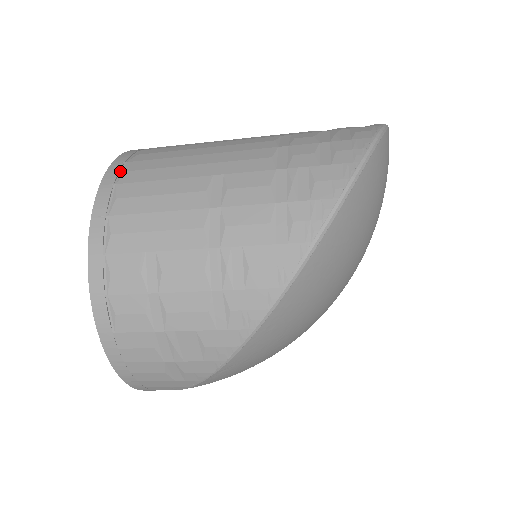
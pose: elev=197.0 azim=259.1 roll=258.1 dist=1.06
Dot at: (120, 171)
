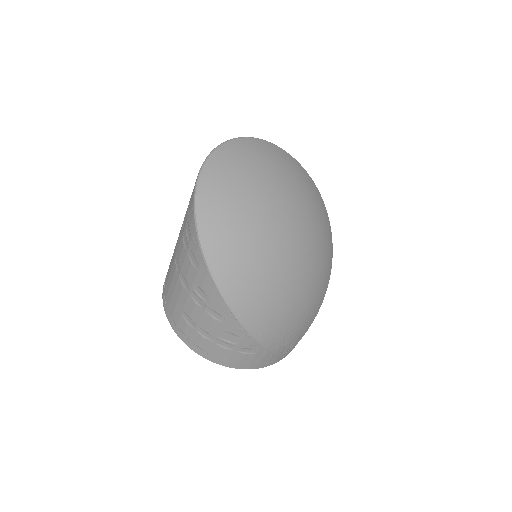
Dot at: occluded
